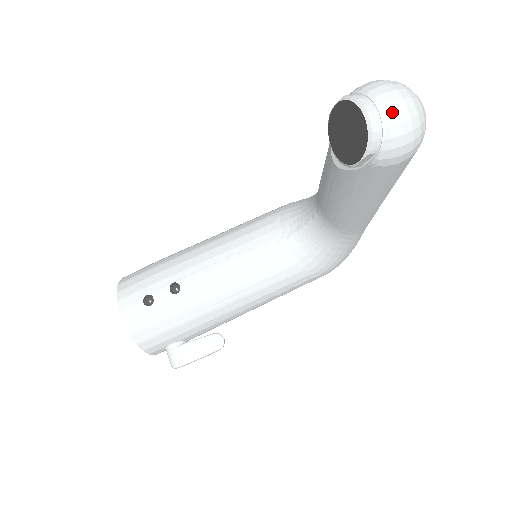
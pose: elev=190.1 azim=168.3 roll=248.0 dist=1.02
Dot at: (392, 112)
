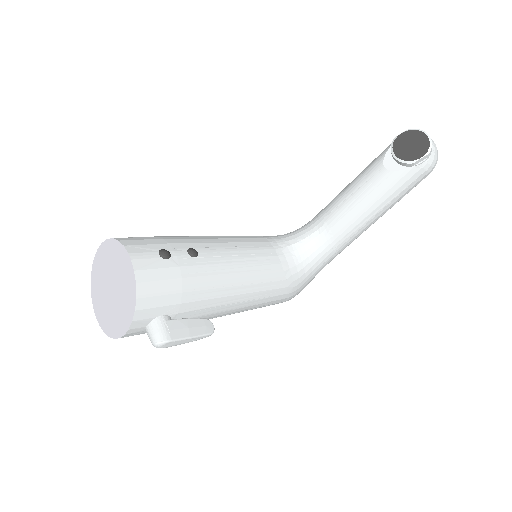
Dot at: (434, 143)
